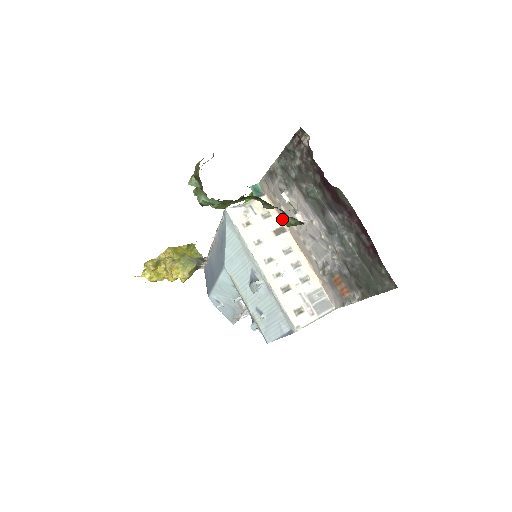
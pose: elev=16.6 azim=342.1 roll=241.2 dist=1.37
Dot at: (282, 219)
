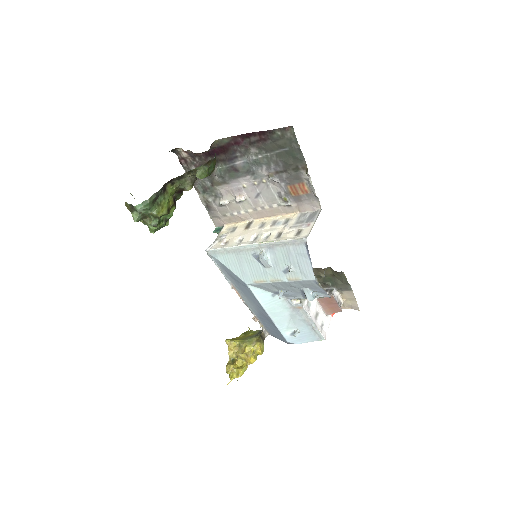
Dot at: occluded
